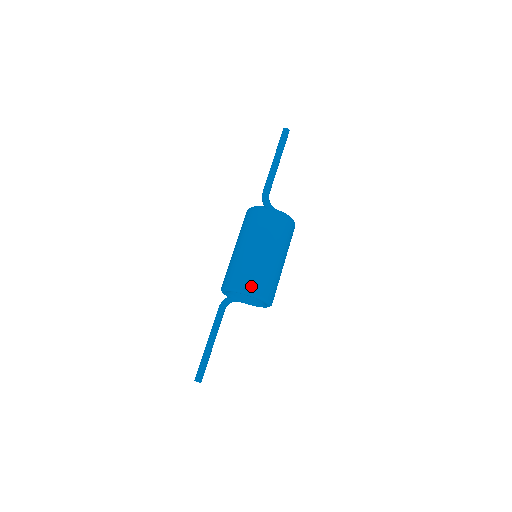
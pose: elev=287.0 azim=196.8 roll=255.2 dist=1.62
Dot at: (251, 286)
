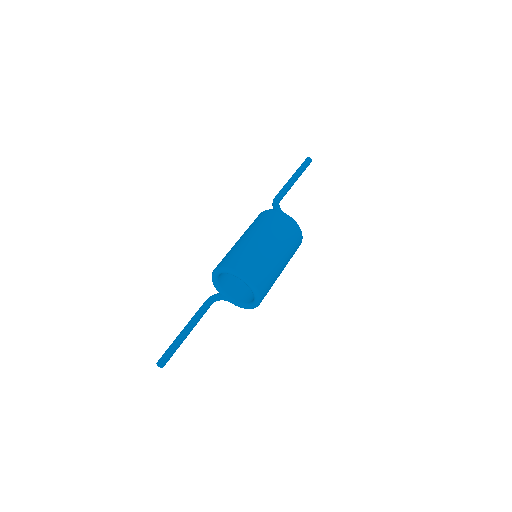
Dot at: (241, 266)
